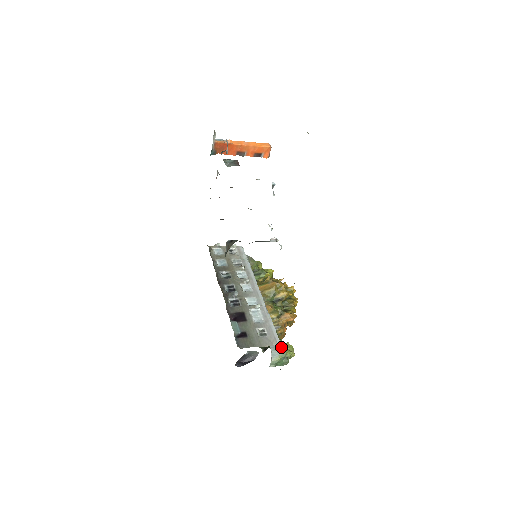
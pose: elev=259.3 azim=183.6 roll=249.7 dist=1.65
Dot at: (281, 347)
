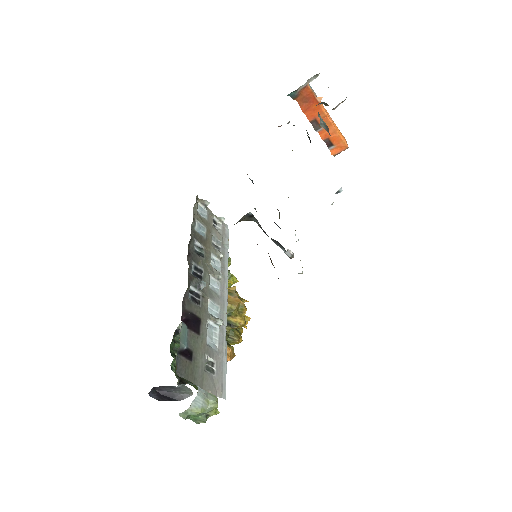
Dot at: (212, 397)
